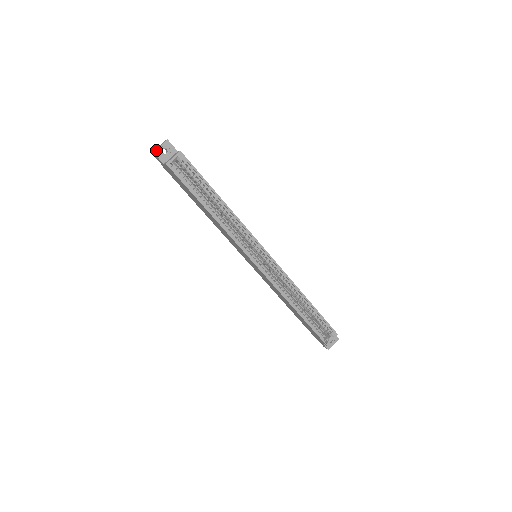
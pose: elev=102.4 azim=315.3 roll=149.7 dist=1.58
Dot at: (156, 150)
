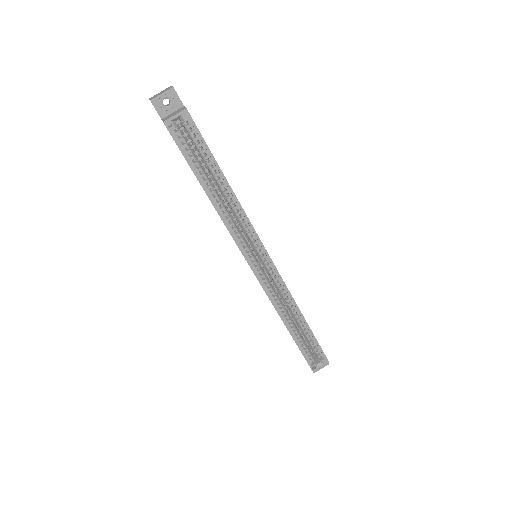
Dot at: (155, 98)
